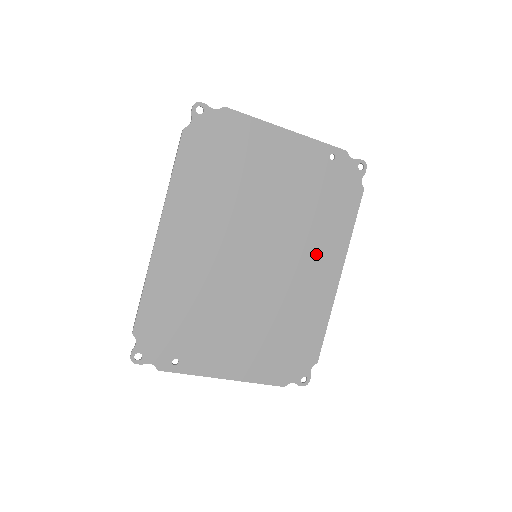
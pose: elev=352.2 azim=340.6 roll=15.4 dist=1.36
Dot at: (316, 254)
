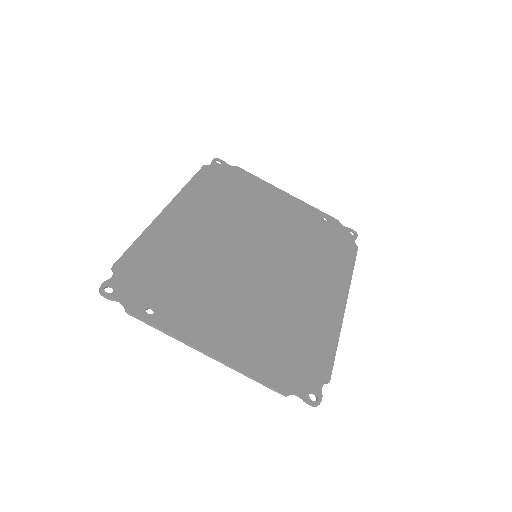
Dot at: (317, 276)
